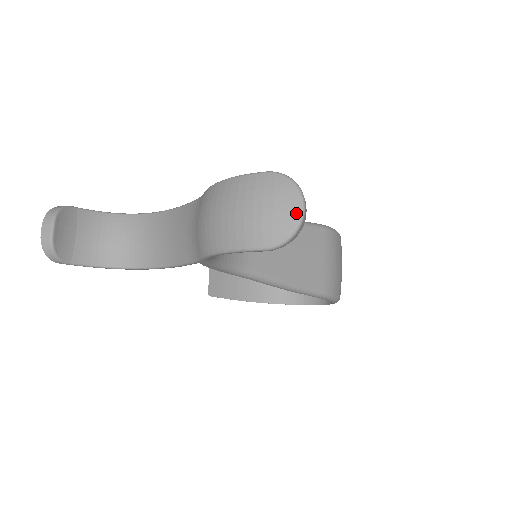
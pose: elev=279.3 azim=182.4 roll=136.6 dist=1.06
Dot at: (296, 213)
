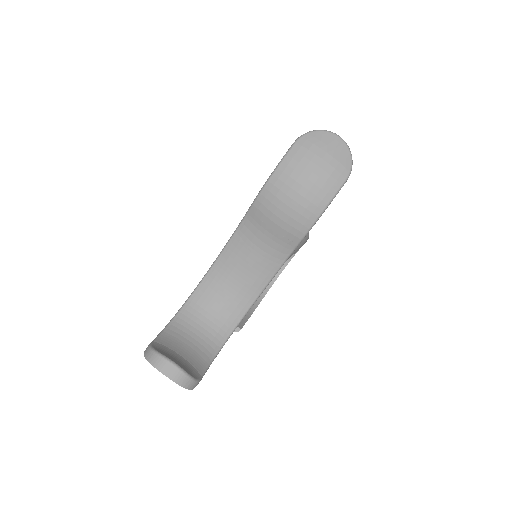
Dot at: (340, 142)
